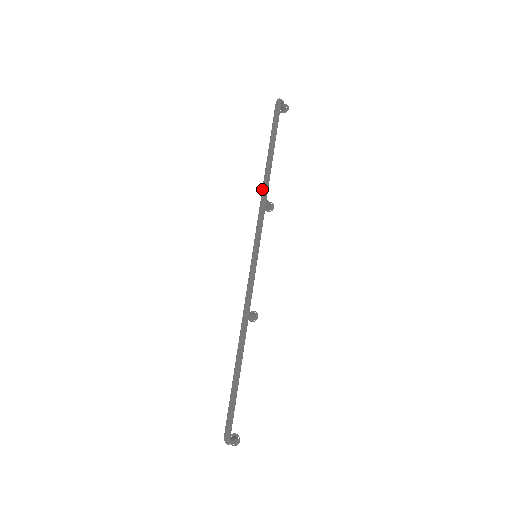
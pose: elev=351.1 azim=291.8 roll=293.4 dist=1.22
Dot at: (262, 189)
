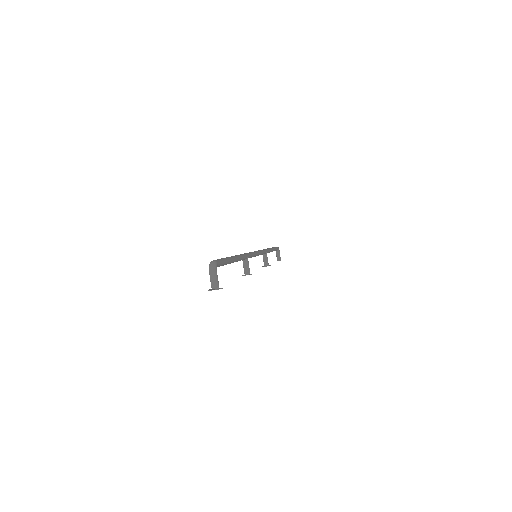
Dot at: occluded
